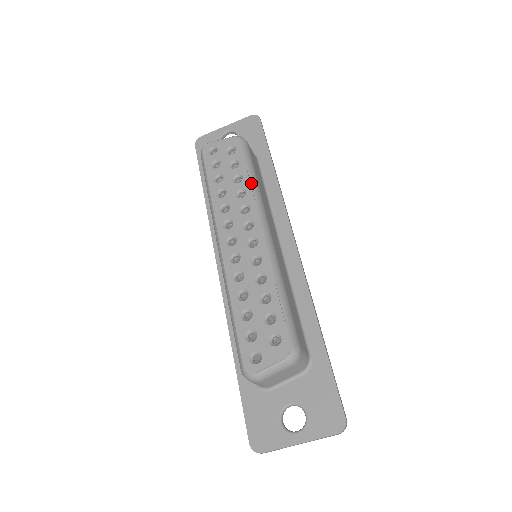
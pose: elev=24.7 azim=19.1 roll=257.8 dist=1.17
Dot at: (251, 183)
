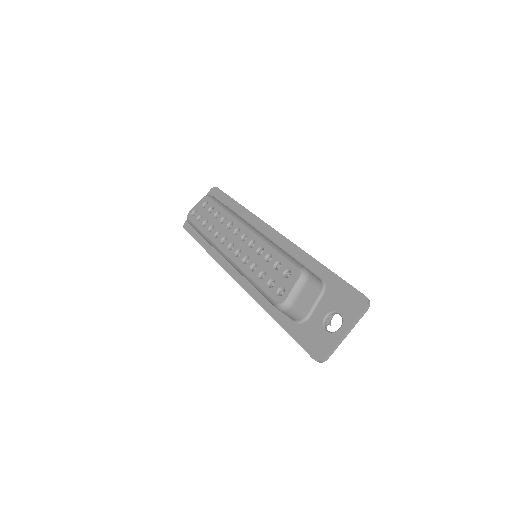
Dot at: (226, 211)
